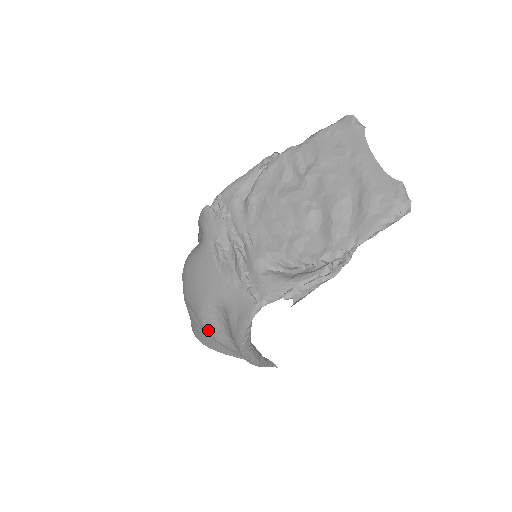
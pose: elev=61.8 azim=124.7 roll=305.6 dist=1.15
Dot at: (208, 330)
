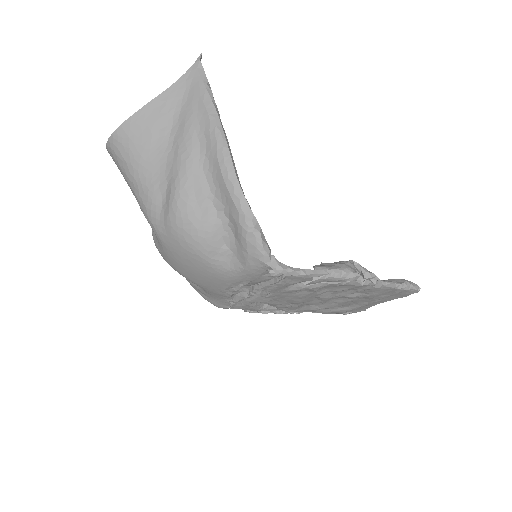
Dot at: occluded
